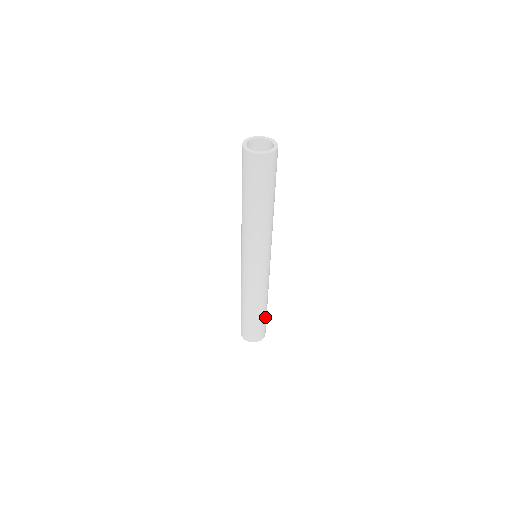
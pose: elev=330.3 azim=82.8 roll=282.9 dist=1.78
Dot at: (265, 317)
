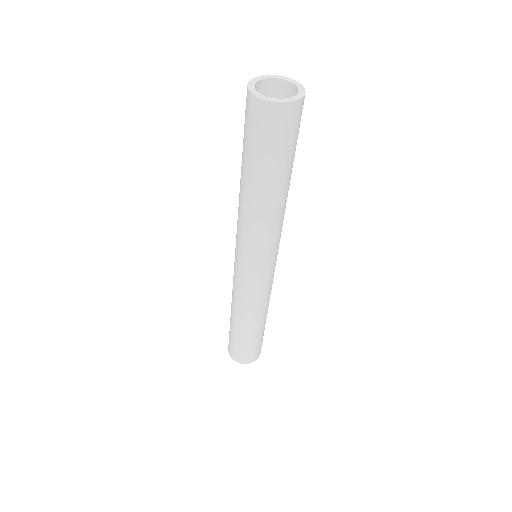
Dot at: (257, 338)
